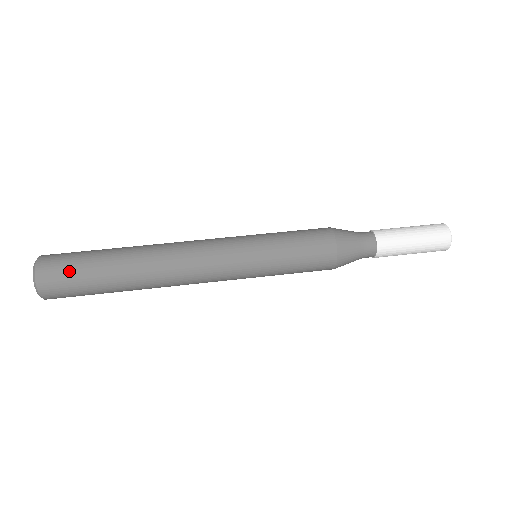
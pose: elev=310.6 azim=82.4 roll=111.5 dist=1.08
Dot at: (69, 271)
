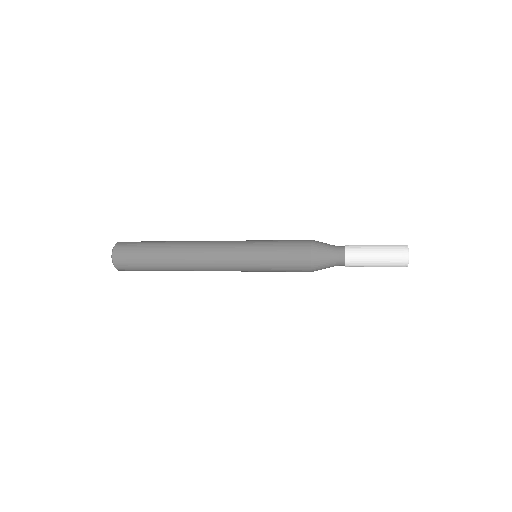
Dot at: (132, 252)
